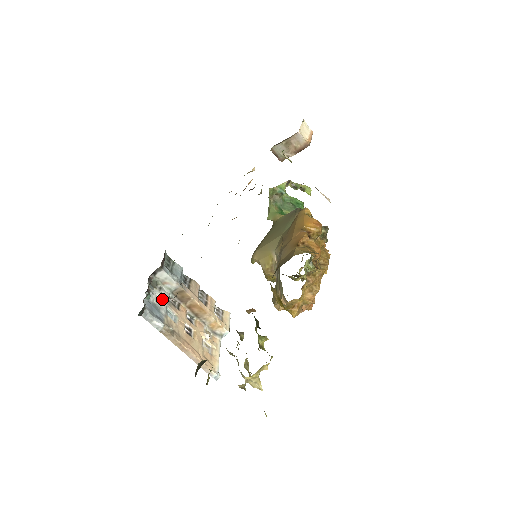
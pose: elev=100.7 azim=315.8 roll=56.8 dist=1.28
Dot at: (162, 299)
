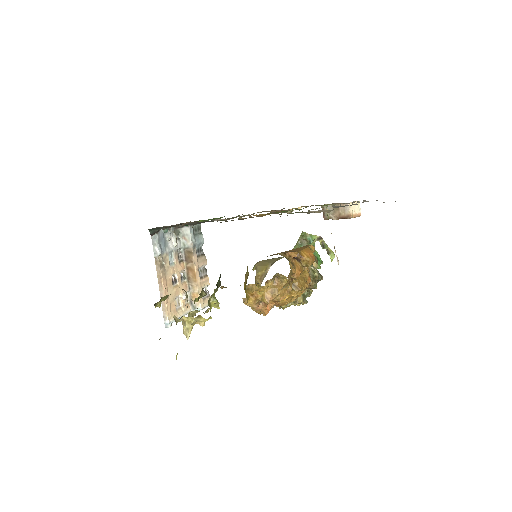
Dot at: (174, 244)
